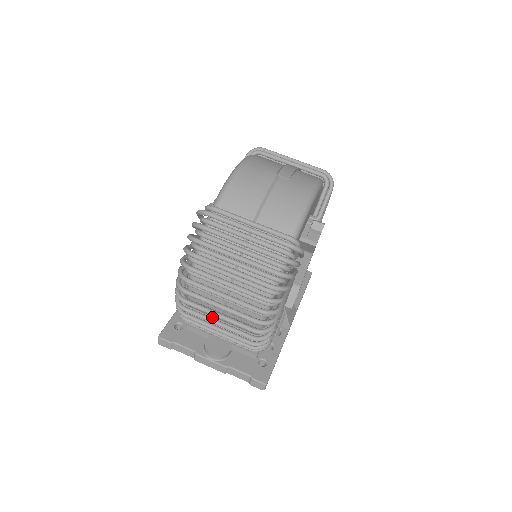
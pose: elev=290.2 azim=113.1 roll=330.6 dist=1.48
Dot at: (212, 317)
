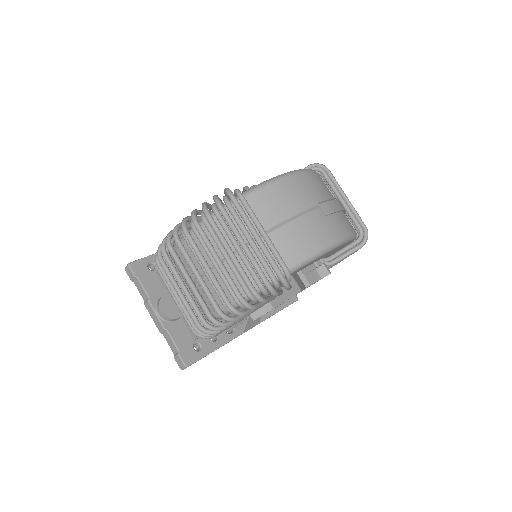
Dot at: occluded
